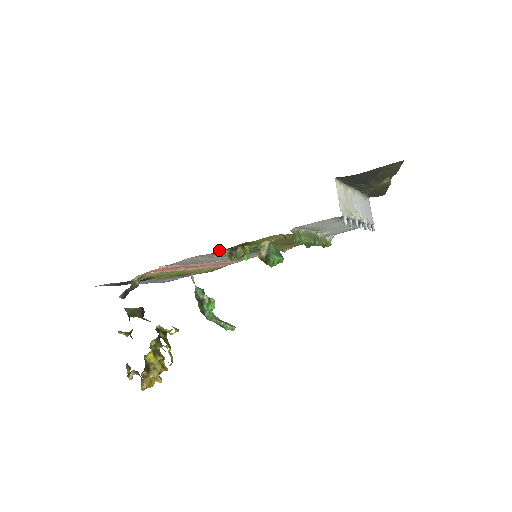
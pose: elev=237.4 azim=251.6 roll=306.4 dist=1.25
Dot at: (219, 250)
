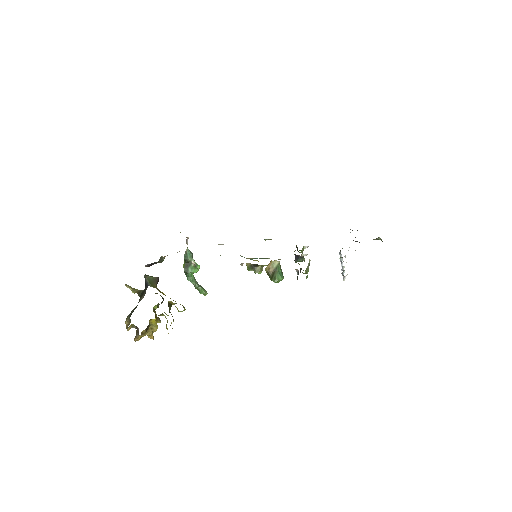
Dot at: occluded
